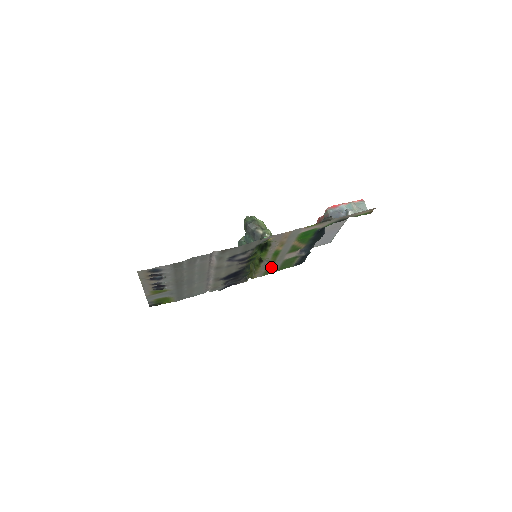
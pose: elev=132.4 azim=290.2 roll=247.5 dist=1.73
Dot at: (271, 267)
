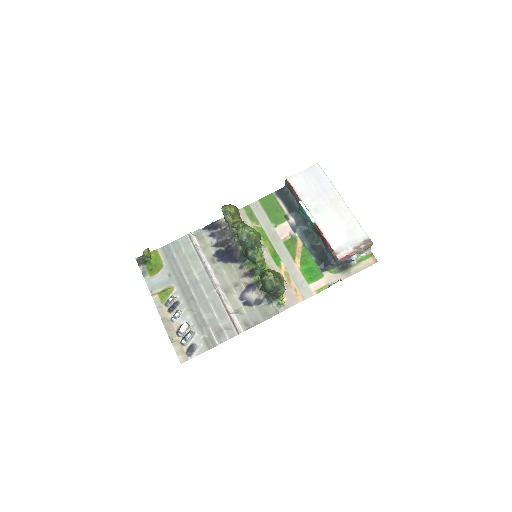
Dot at: (259, 222)
